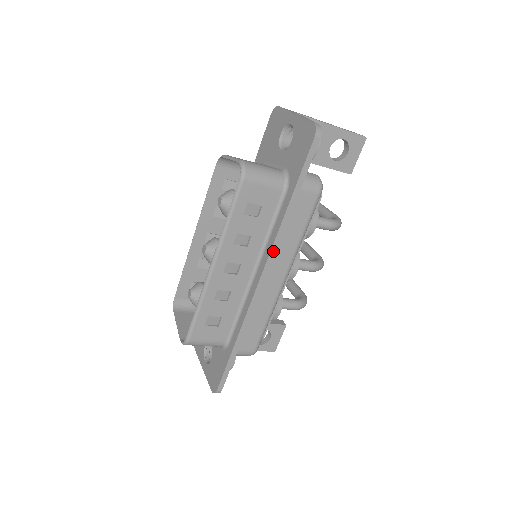
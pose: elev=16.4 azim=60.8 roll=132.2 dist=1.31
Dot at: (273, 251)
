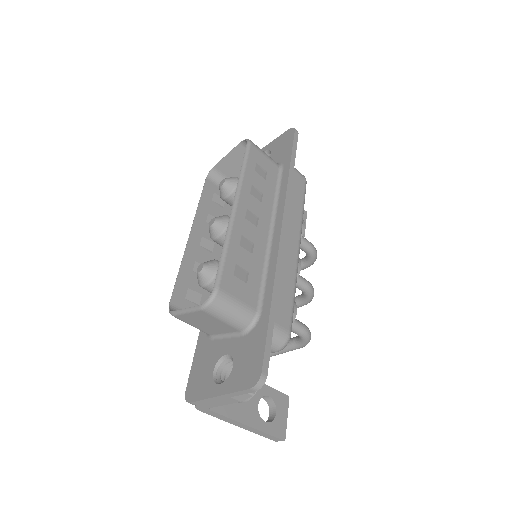
Dot at: (287, 204)
